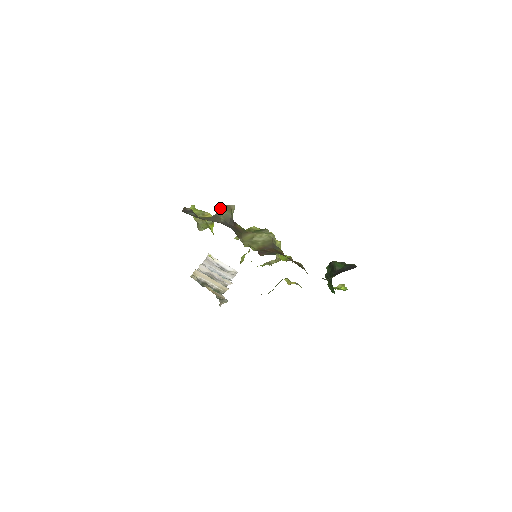
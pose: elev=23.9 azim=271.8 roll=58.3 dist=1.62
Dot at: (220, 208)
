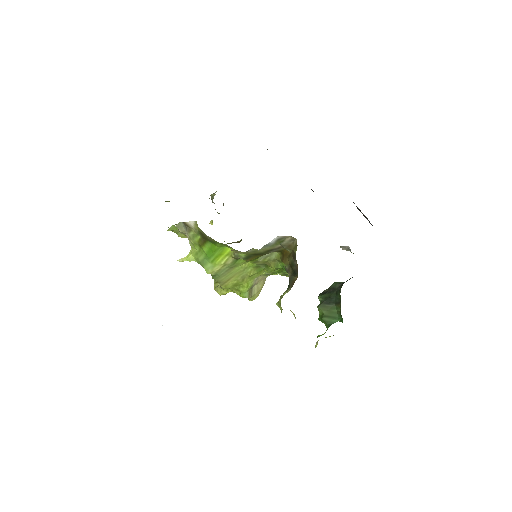
Dot at: occluded
